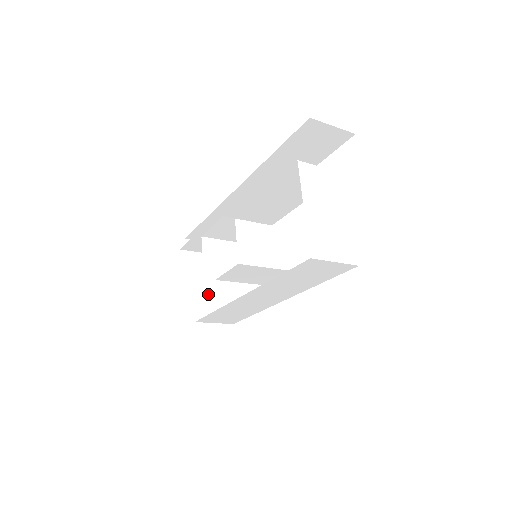
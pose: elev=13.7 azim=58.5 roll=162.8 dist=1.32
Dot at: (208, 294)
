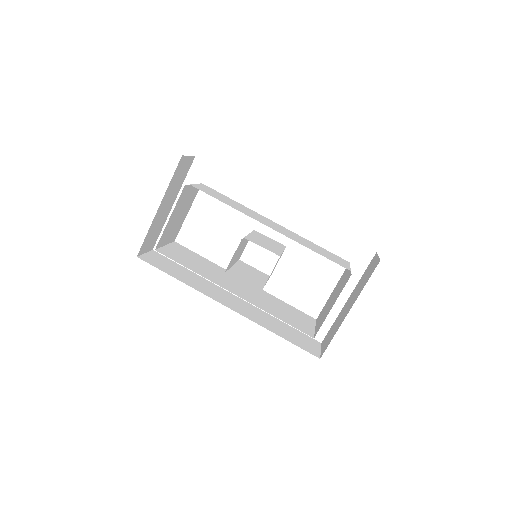
Dot at: (177, 221)
